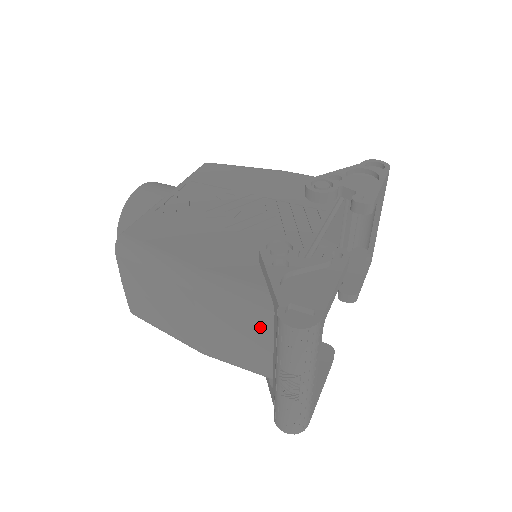
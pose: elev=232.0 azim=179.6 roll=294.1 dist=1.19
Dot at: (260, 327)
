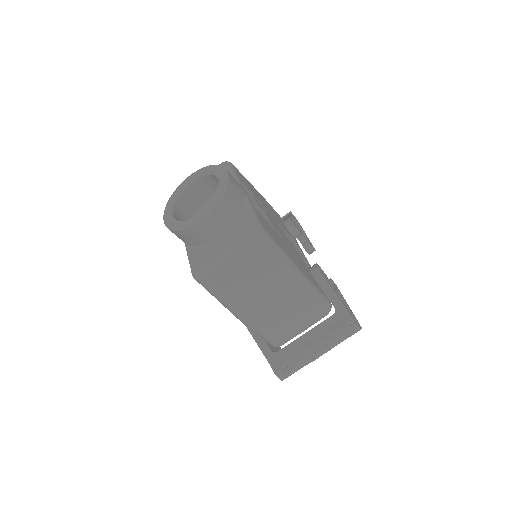
Dot at: (312, 318)
